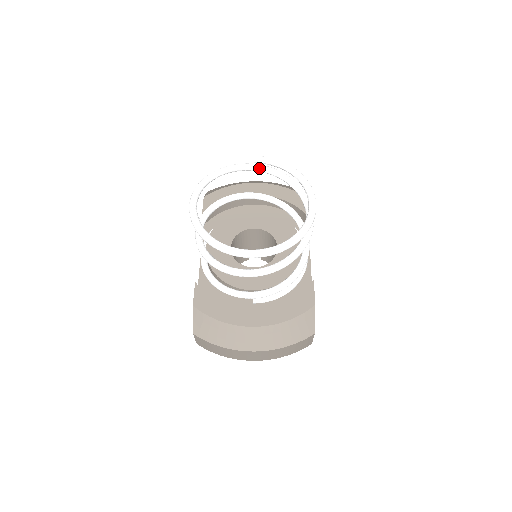
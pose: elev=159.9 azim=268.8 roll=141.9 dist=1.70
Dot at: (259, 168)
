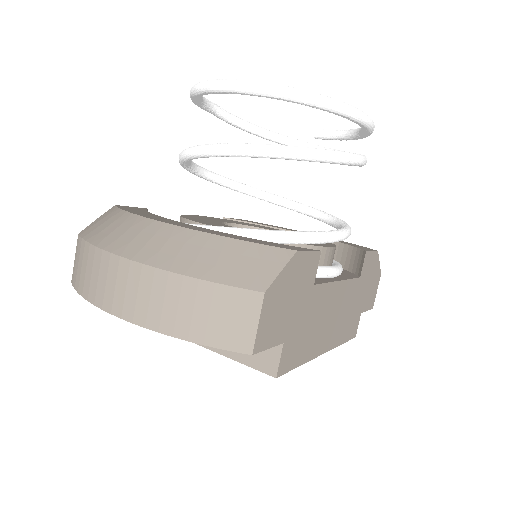
Dot at: (318, 146)
